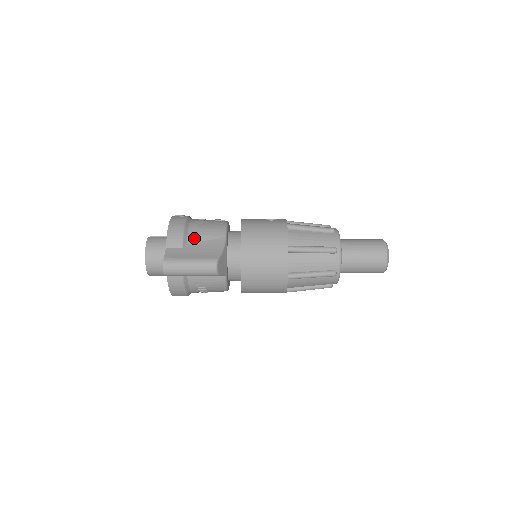
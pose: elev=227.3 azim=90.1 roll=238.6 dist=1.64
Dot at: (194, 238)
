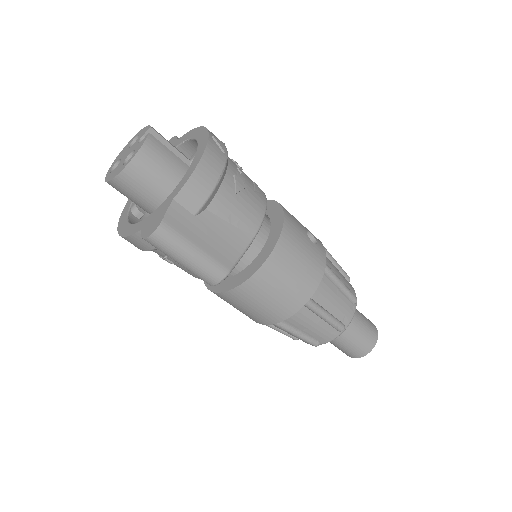
Dot at: (219, 209)
